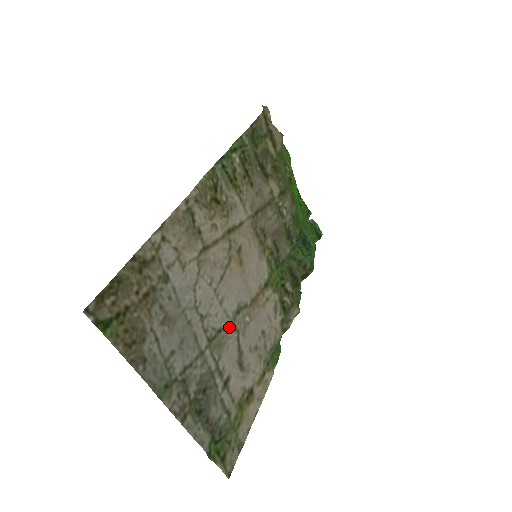
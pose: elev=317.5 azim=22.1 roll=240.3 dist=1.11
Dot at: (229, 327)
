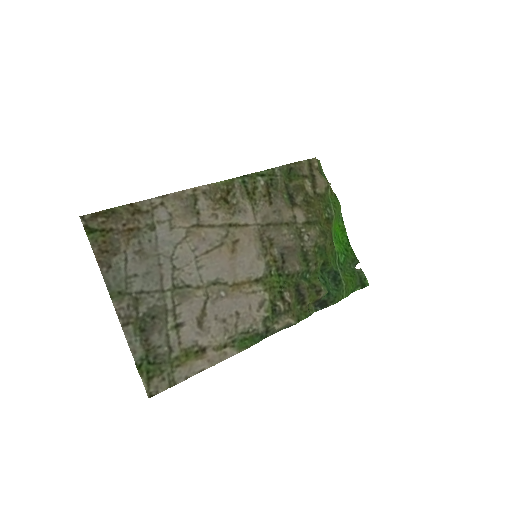
Dot at: (200, 289)
